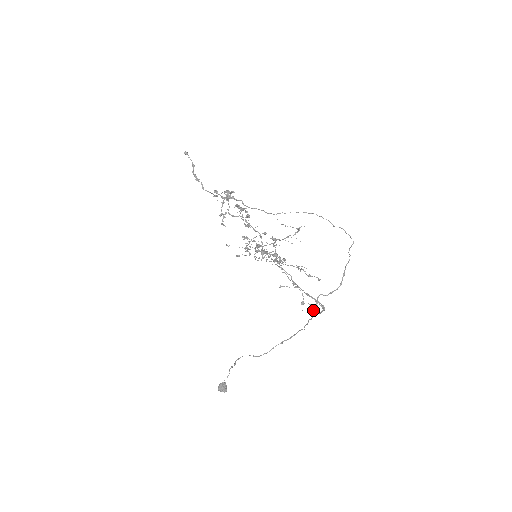
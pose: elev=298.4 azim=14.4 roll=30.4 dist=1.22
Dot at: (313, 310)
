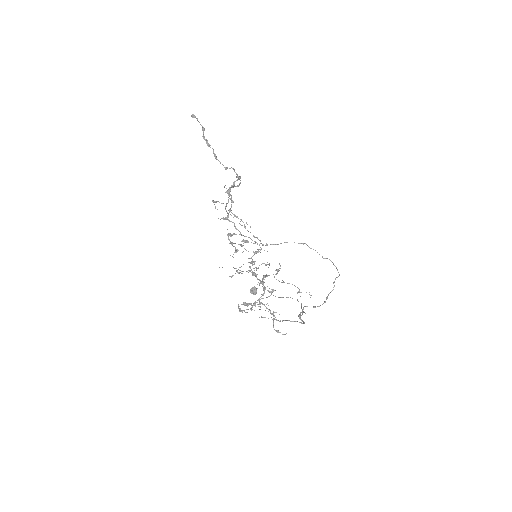
Dot at: (298, 316)
